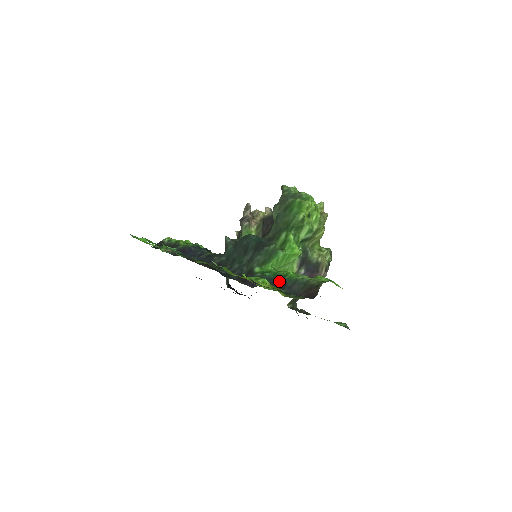
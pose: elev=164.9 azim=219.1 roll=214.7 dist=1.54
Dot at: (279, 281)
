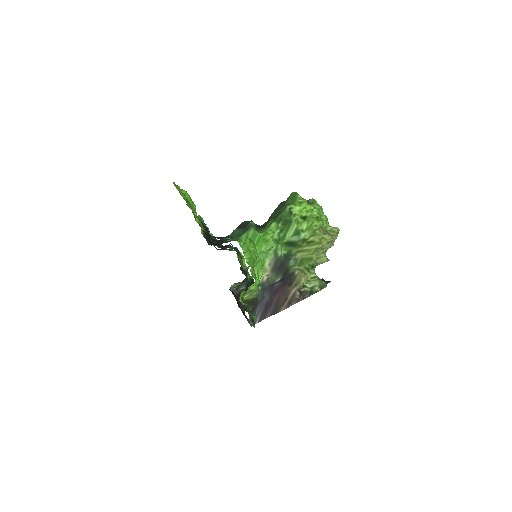
Dot at: occluded
